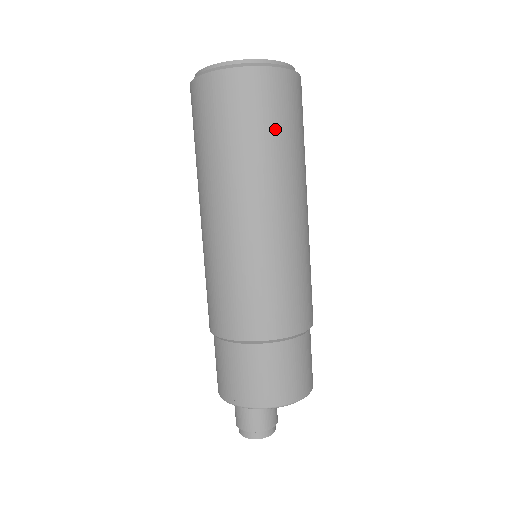
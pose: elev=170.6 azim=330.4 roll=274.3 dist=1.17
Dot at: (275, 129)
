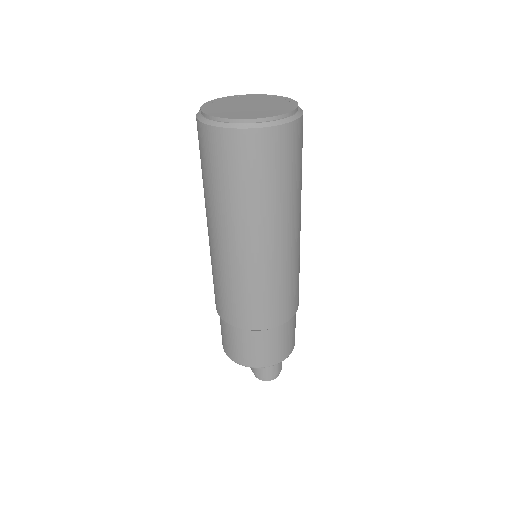
Dot at: occluded
